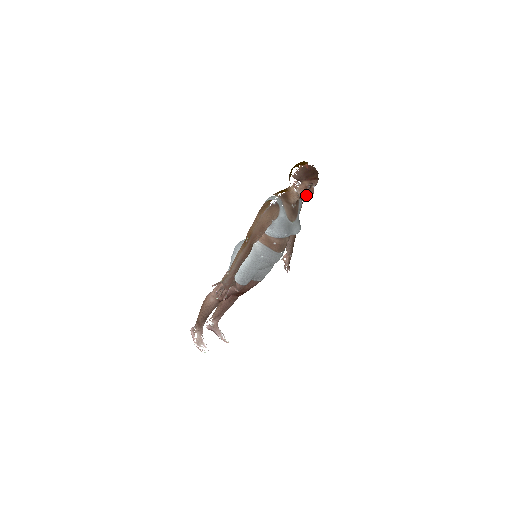
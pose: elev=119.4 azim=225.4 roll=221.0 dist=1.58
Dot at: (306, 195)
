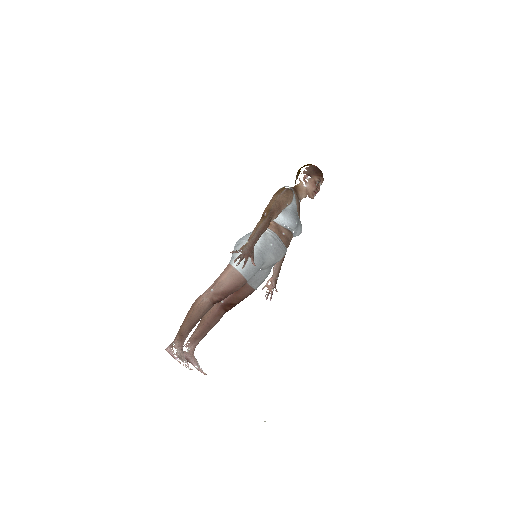
Dot at: (314, 190)
